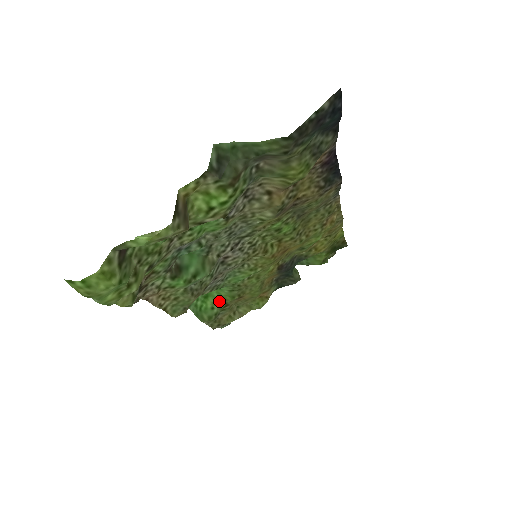
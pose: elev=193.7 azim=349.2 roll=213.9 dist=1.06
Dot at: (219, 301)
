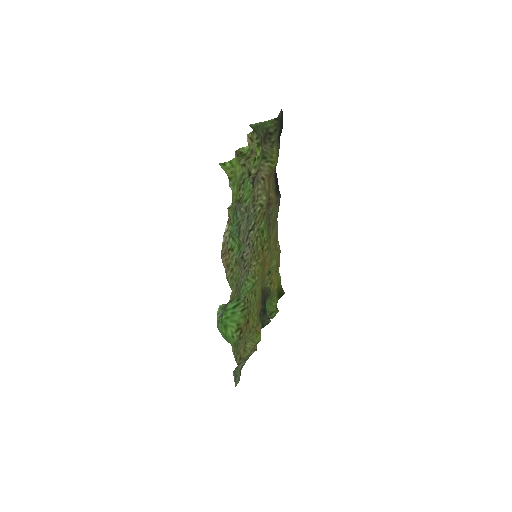
Dot at: (236, 327)
